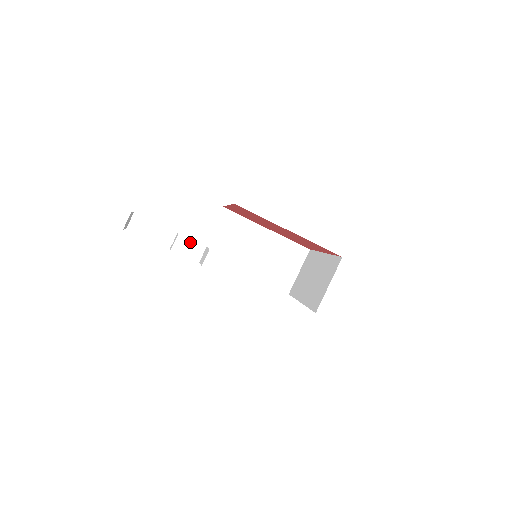
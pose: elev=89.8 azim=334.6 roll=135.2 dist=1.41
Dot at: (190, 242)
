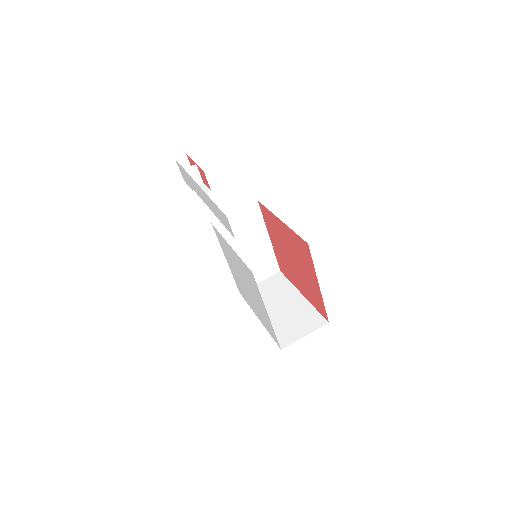
Dot at: (205, 187)
